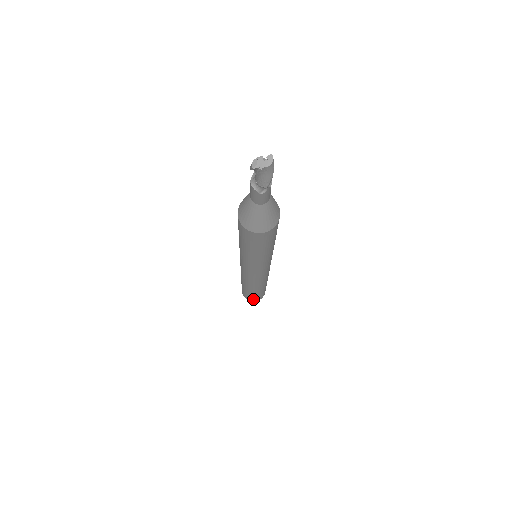
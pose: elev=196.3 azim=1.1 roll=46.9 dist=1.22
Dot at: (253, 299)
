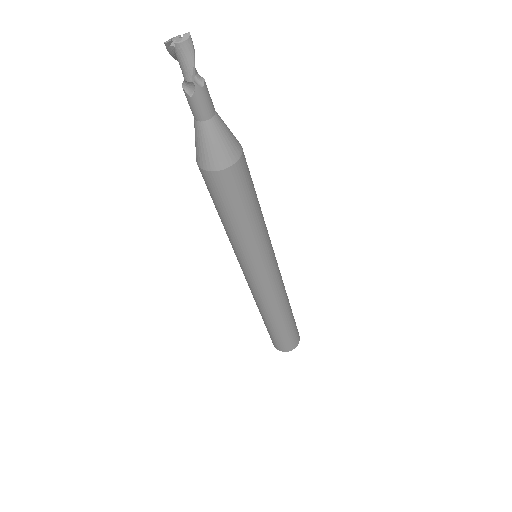
Dot at: (279, 345)
